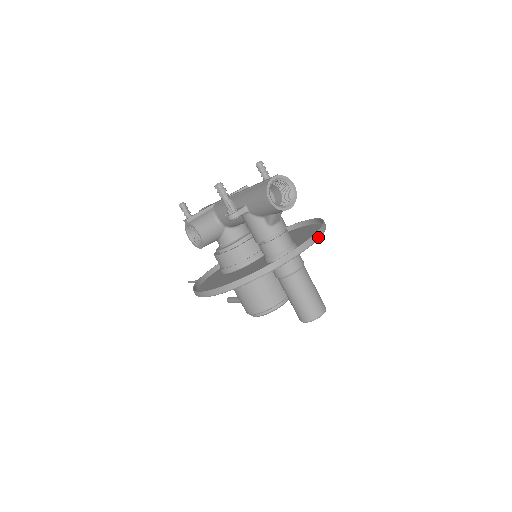
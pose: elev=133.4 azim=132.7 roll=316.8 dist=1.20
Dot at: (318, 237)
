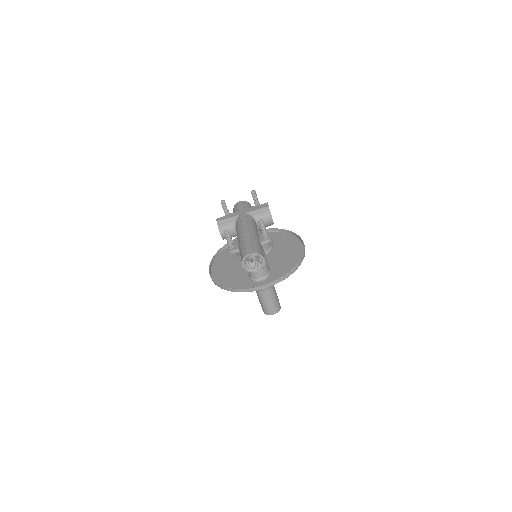
Dot at: (280, 281)
